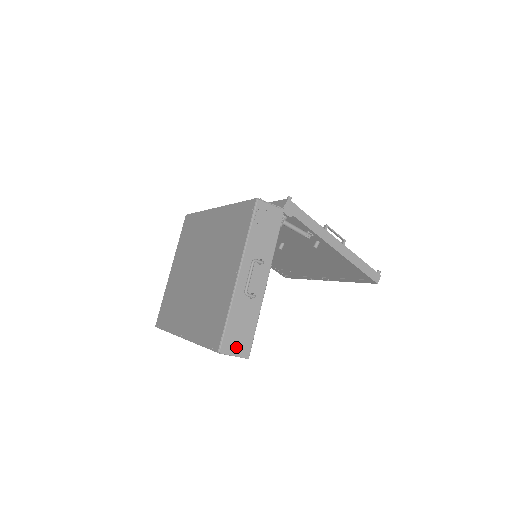
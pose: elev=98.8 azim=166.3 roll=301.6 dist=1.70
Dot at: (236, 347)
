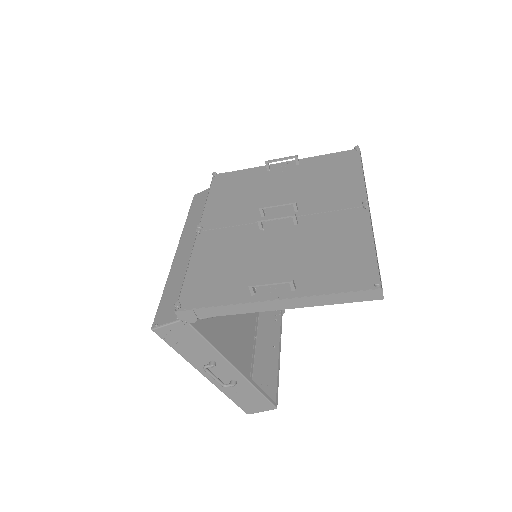
Dot at: (258, 408)
